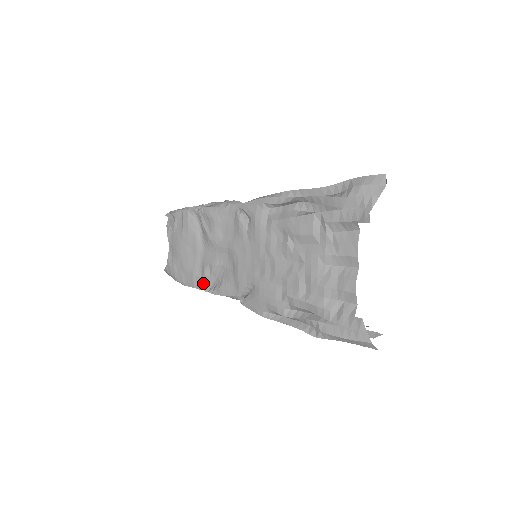
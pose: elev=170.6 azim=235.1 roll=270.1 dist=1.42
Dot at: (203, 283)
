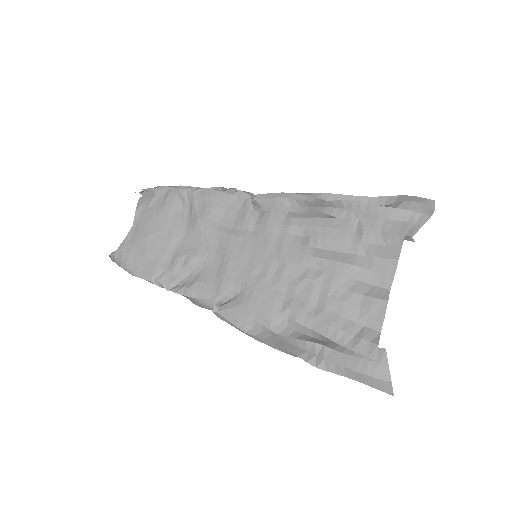
Dot at: (167, 277)
